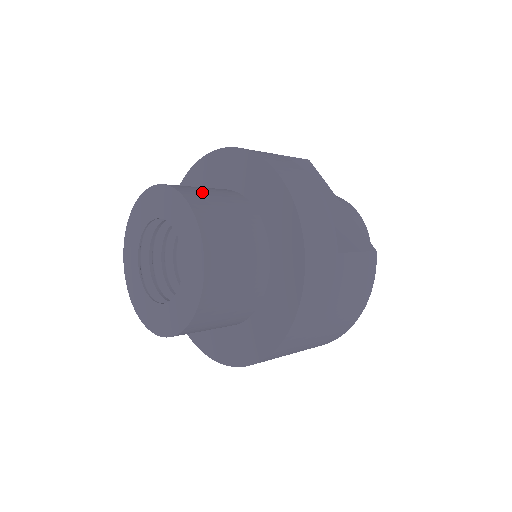
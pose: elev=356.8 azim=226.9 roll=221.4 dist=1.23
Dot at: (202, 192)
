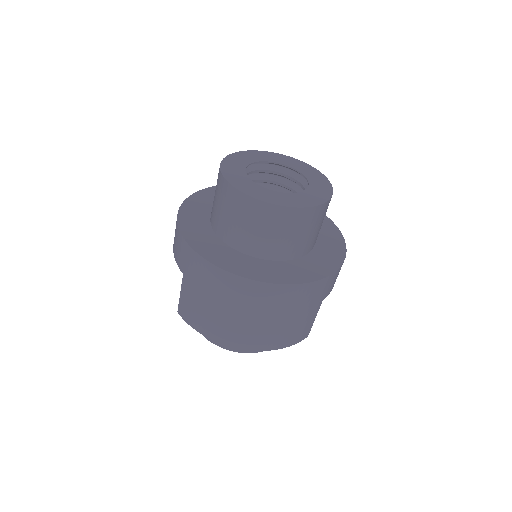
Dot at: occluded
